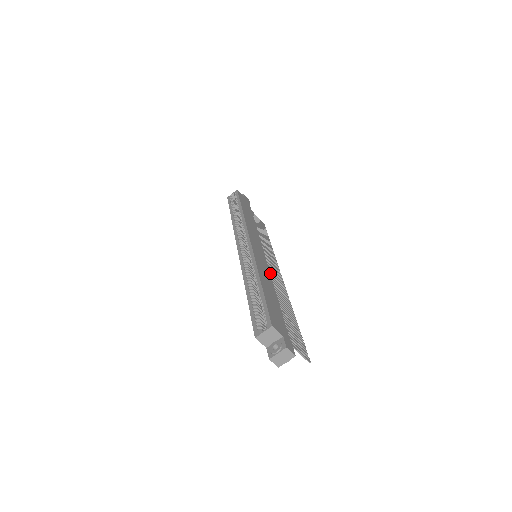
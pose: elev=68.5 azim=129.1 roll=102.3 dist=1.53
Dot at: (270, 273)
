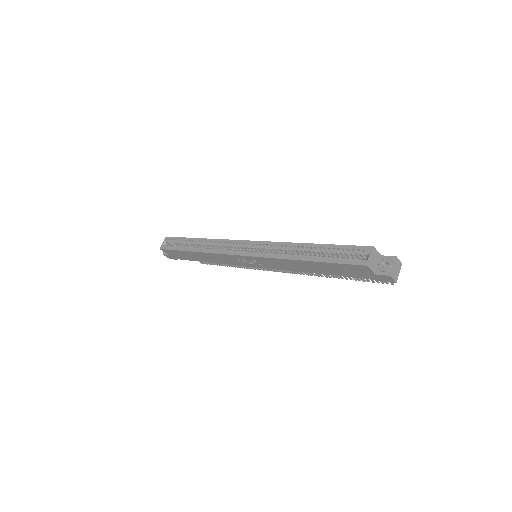
Dot at: occluded
